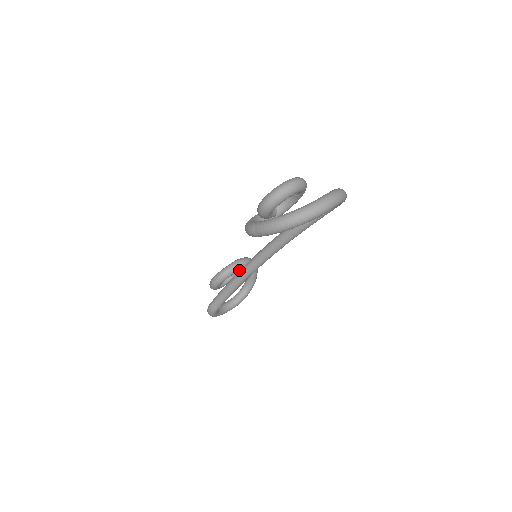
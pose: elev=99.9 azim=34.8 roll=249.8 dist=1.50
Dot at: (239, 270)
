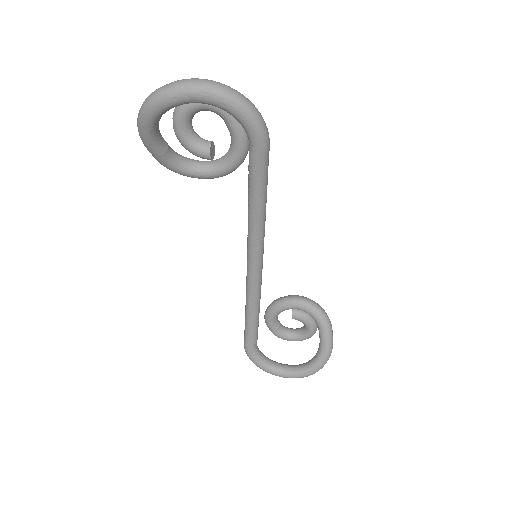
Dot at: (299, 314)
